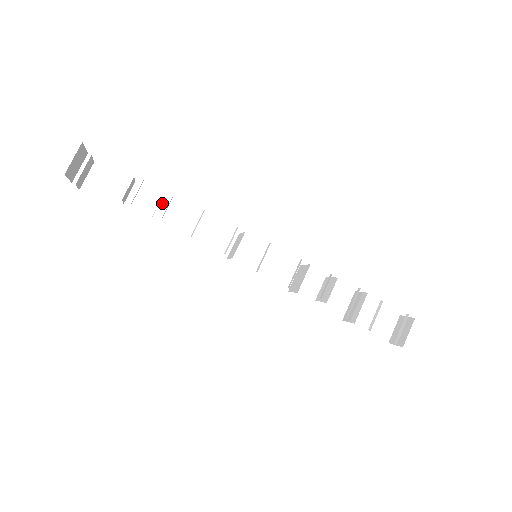
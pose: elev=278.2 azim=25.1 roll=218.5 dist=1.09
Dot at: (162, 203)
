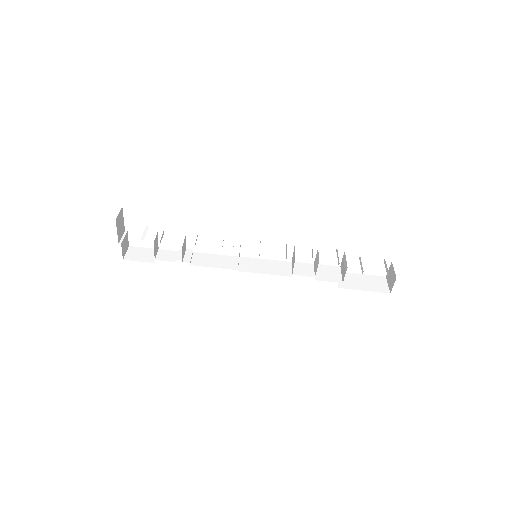
Dot at: (180, 252)
